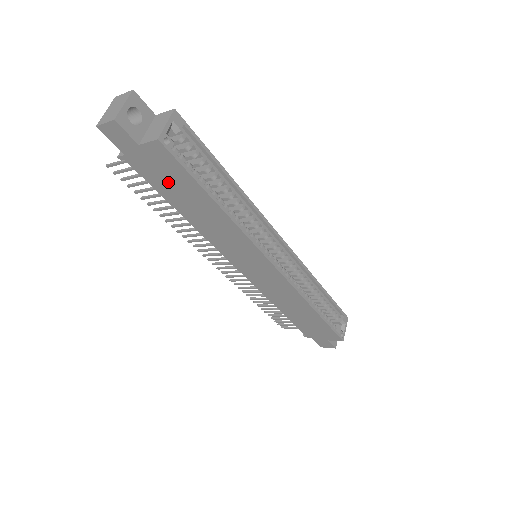
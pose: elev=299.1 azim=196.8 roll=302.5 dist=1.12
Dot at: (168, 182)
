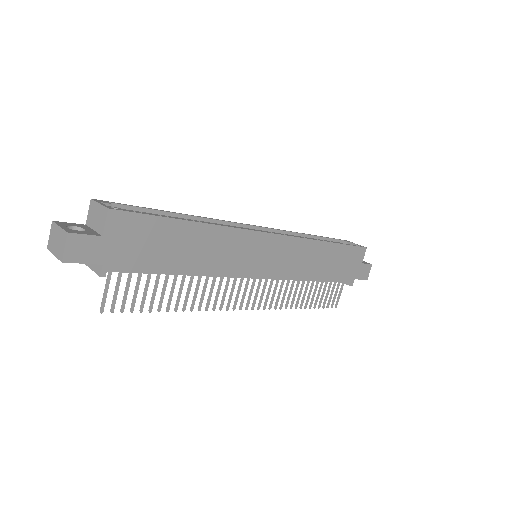
Dot at: (149, 249)
